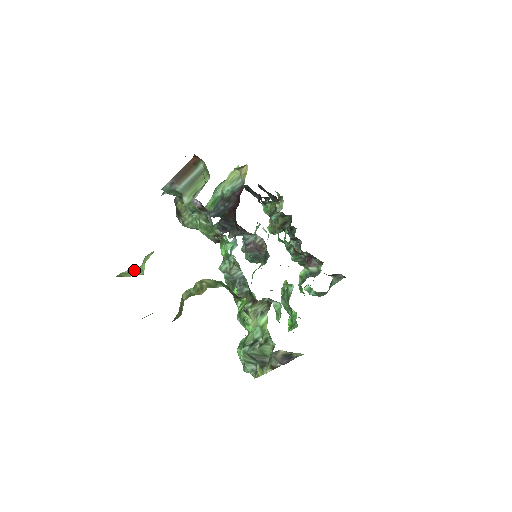
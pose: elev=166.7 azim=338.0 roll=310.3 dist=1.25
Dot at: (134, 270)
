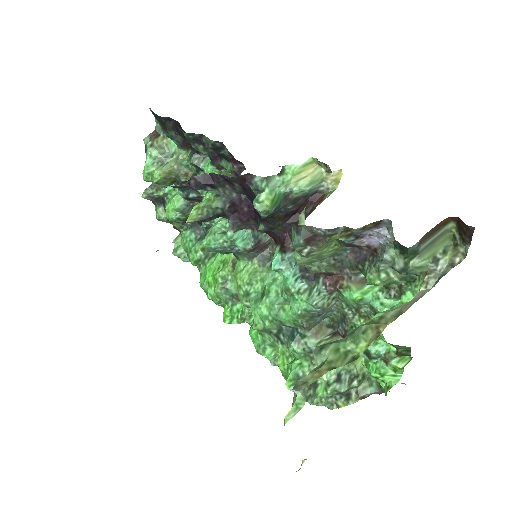
Dot at: (341, 353)
